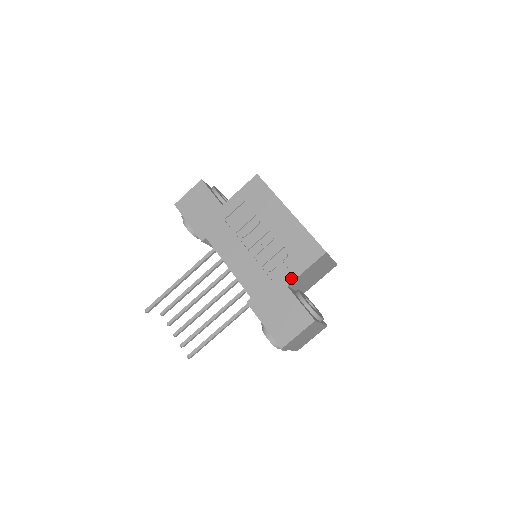
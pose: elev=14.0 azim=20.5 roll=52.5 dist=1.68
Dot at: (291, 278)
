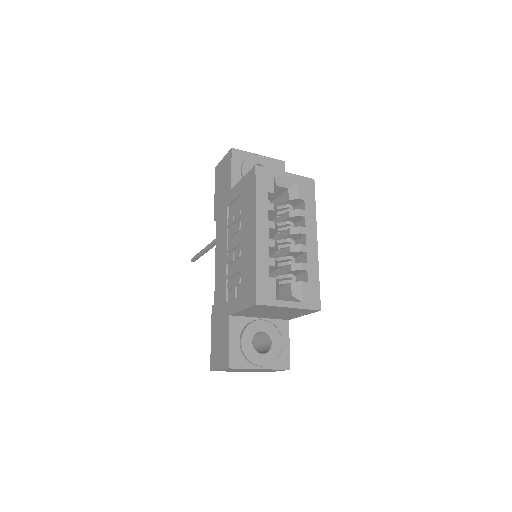
Dot at: (233, 309)
